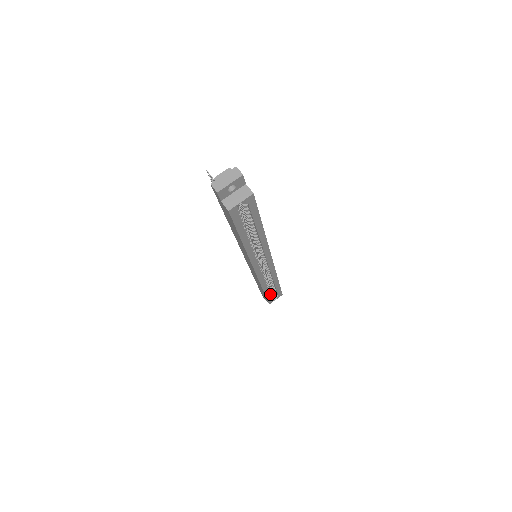
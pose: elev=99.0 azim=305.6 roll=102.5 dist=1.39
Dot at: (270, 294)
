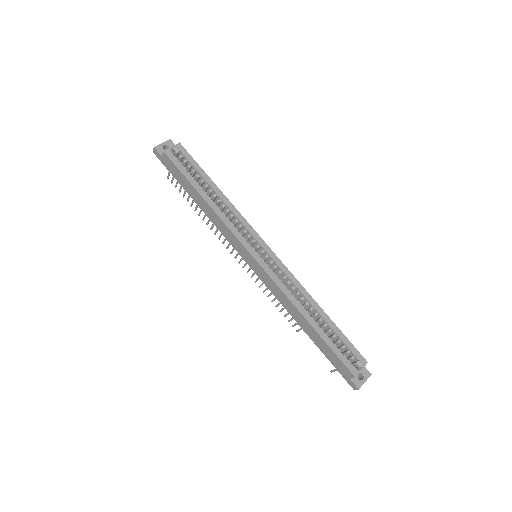
Dot at: (335, 346)
